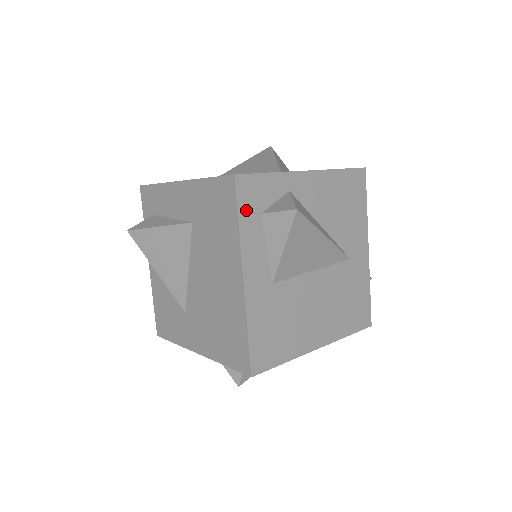
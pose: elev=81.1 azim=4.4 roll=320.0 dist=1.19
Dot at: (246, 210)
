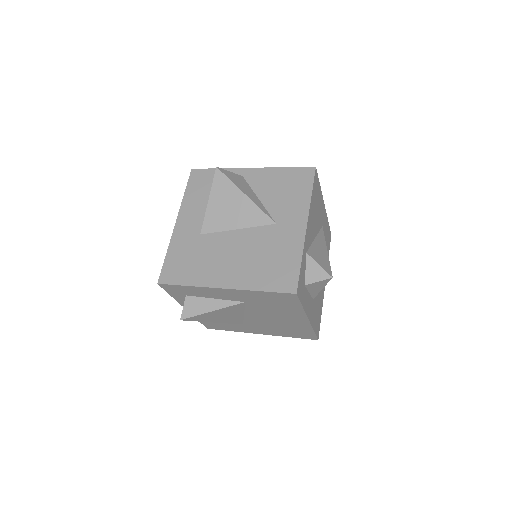
Dot at: (302, 296)
